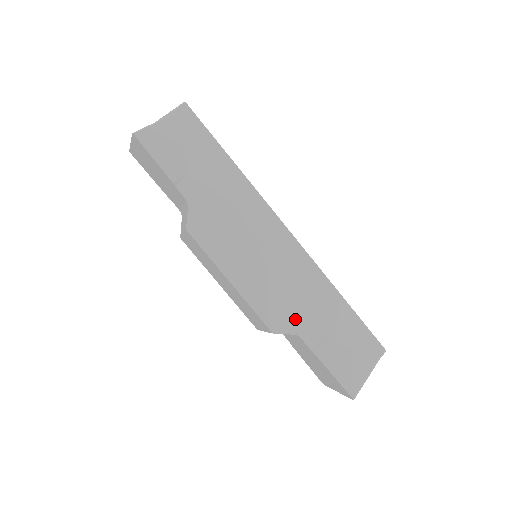
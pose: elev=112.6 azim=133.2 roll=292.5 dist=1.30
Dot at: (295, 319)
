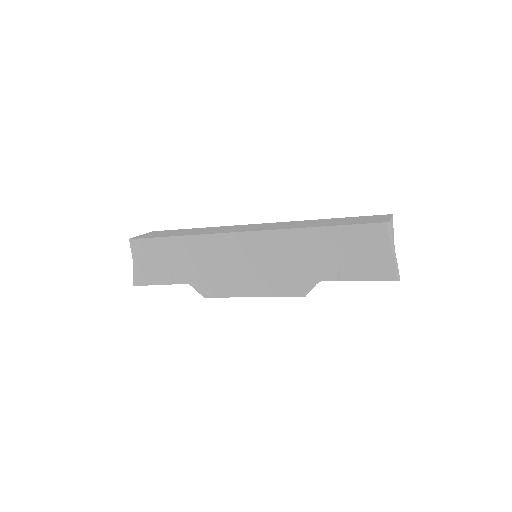
Dot at: (307, 275)
